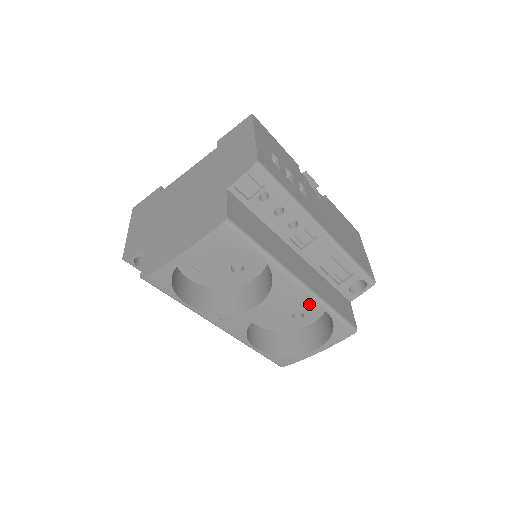
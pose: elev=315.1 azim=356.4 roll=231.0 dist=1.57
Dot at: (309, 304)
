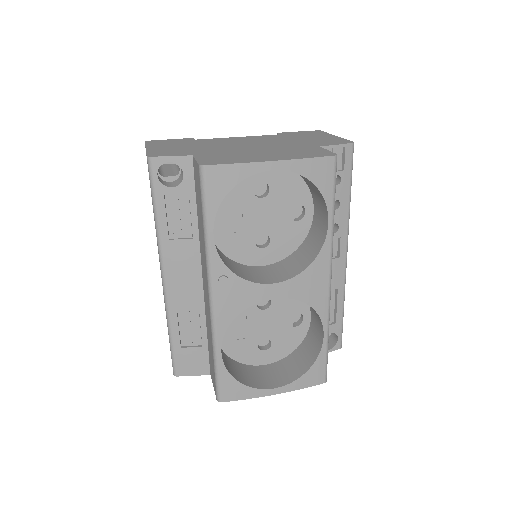
Dot at: (319, 313)
